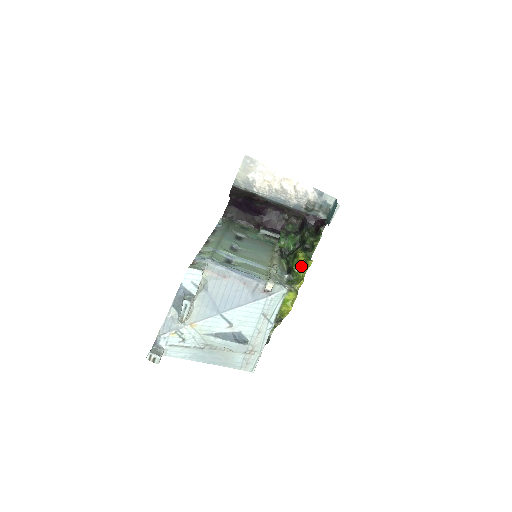
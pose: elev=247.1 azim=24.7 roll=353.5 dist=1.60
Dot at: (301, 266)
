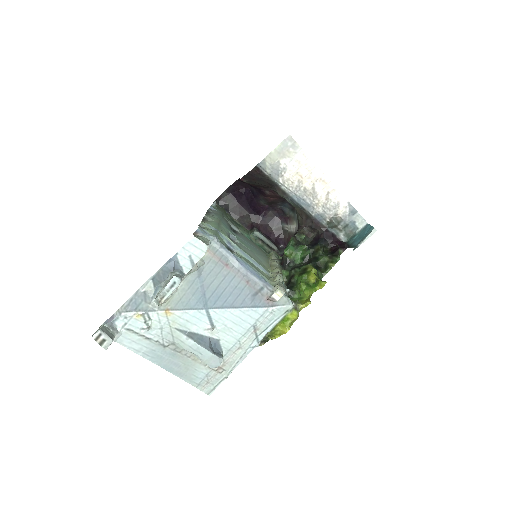
Dot at: (309, 284)
